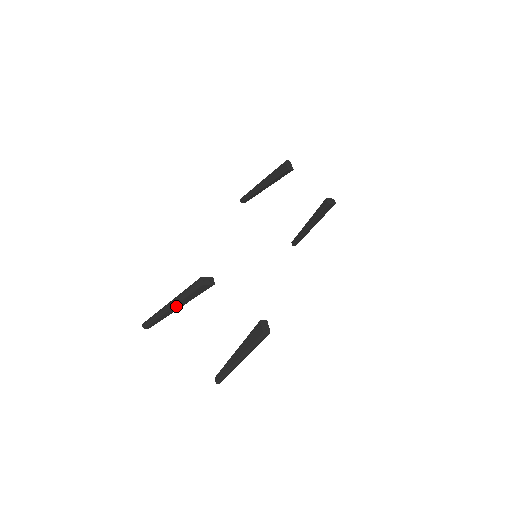
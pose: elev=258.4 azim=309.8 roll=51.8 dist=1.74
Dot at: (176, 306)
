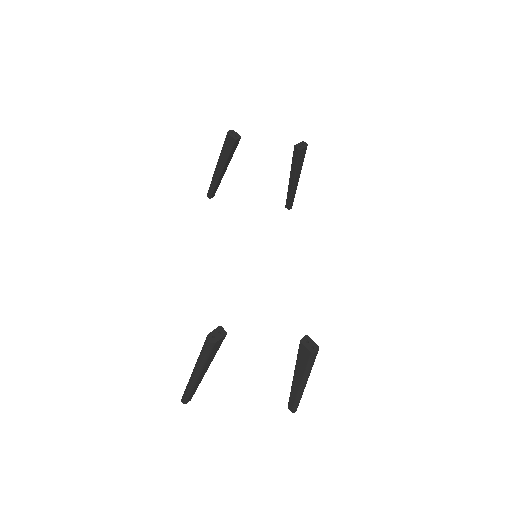
Dot at: (202, 372)
